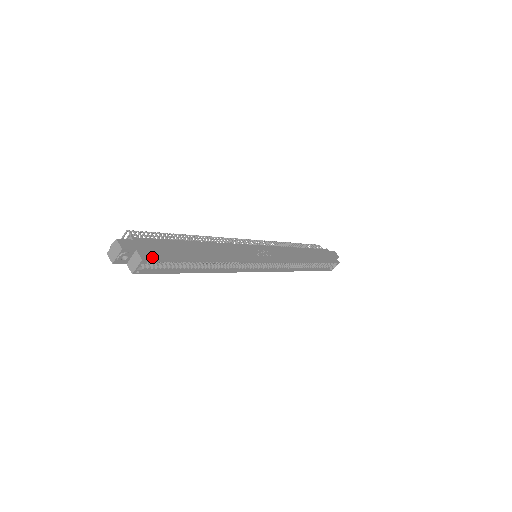
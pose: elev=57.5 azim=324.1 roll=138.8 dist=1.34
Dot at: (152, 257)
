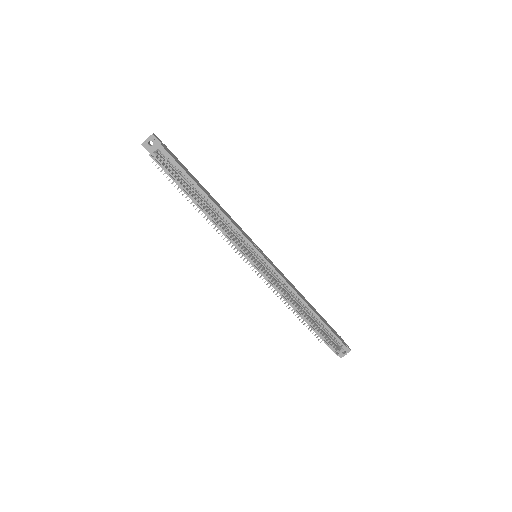
Dot at: (168, 152)
